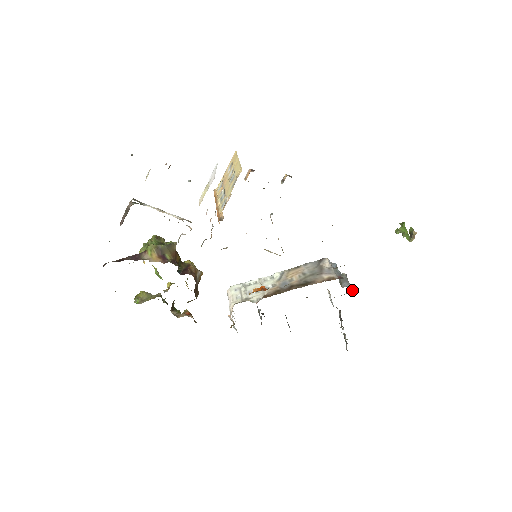
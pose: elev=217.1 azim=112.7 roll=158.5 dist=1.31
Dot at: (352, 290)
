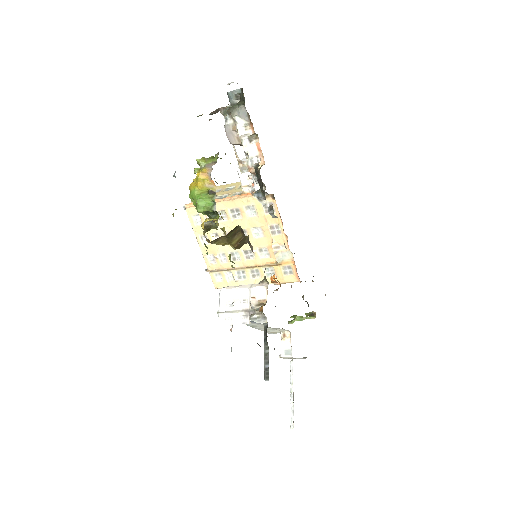
Dot at: occluded
